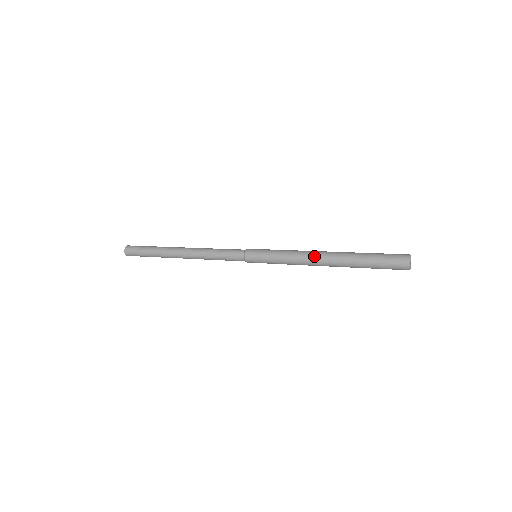
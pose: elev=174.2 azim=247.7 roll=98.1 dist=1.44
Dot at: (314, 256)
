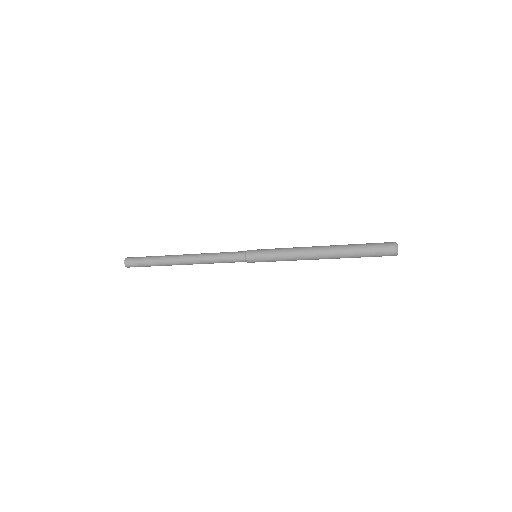
Dot at: (312, 246)
